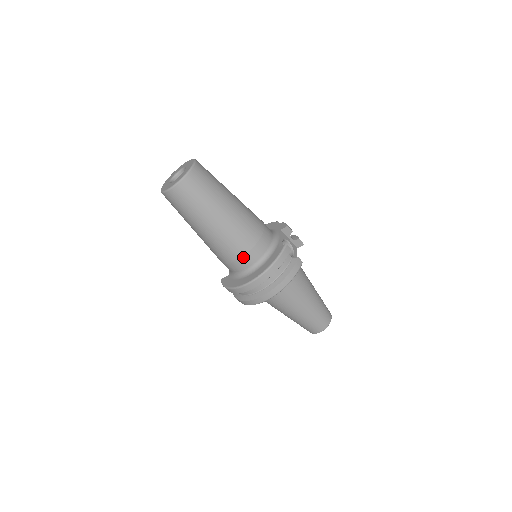
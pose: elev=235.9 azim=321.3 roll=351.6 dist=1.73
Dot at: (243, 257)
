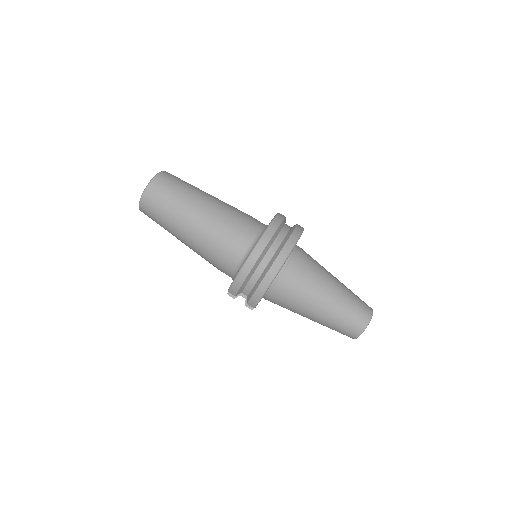
Dot at: (241, 231)
